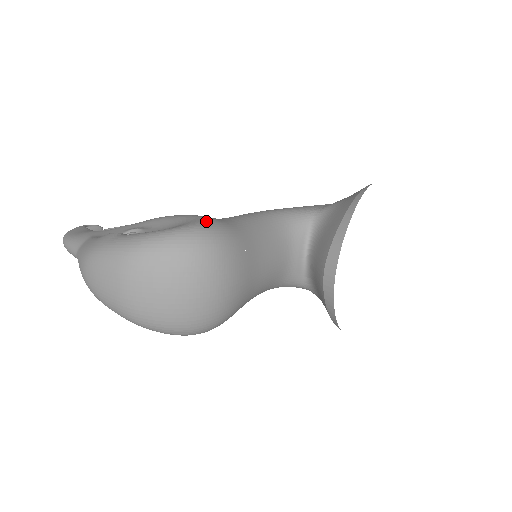
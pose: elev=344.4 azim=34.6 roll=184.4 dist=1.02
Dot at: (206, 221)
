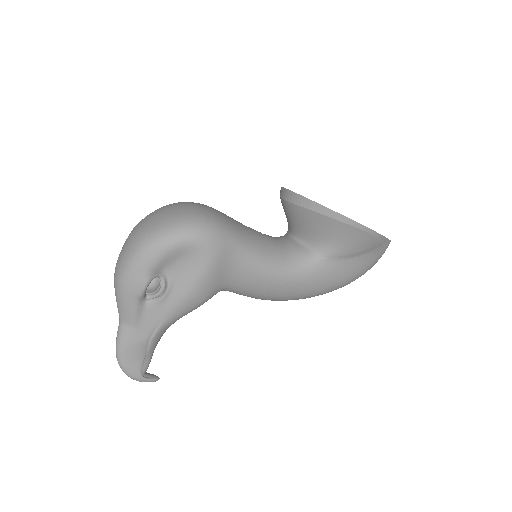
Dot at: occluded
